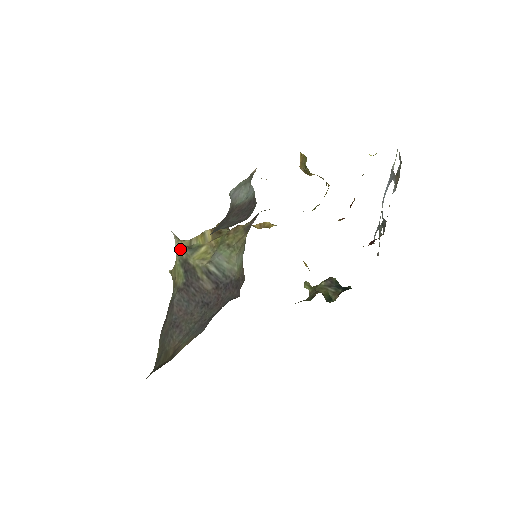
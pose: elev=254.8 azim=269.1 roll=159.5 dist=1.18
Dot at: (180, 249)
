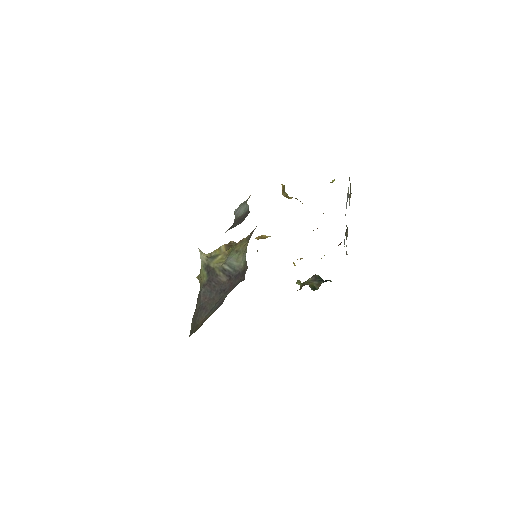
Dot at: (204, 258)
